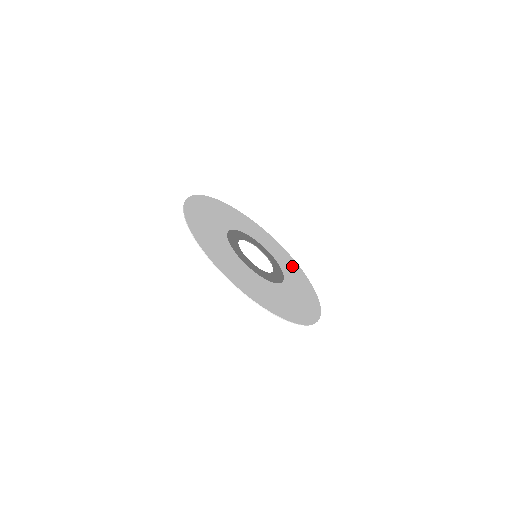
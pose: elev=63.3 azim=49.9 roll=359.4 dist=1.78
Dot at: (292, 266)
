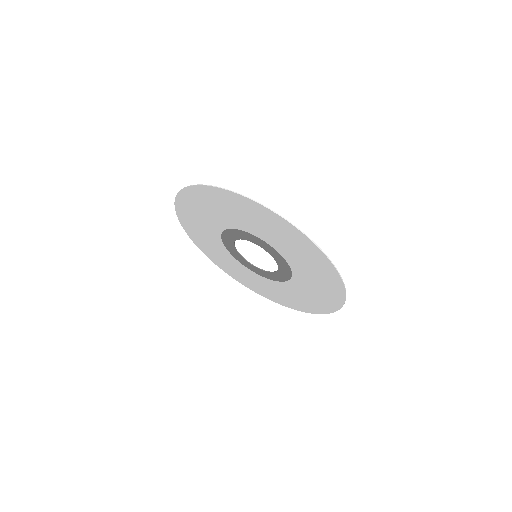
Dot at: (217, 256)
